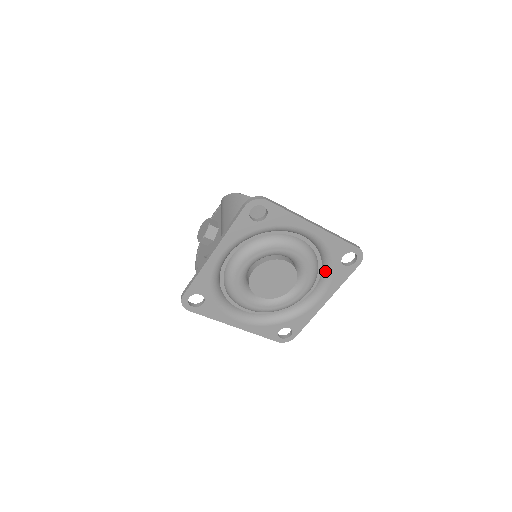
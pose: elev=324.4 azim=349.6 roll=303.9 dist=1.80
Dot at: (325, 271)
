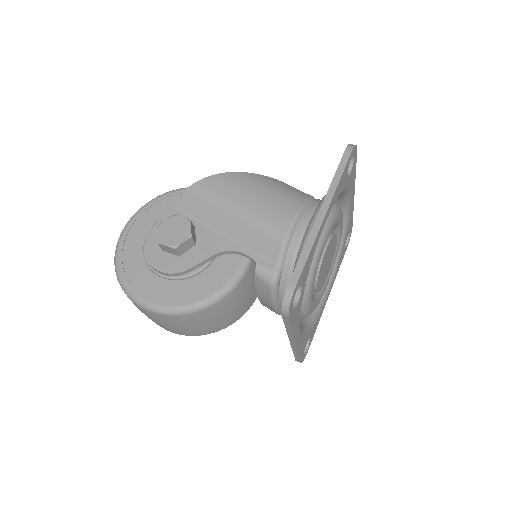
Dot at: occluded
